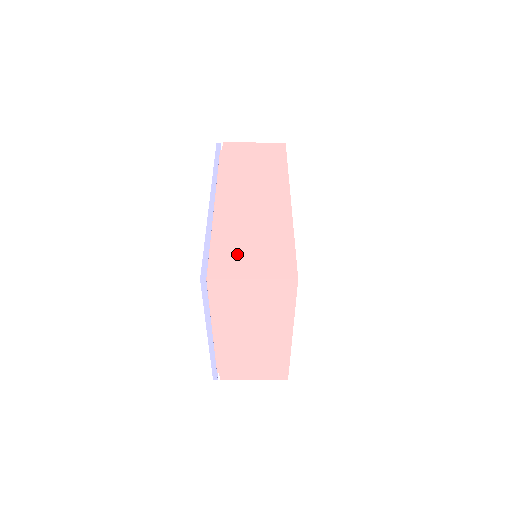
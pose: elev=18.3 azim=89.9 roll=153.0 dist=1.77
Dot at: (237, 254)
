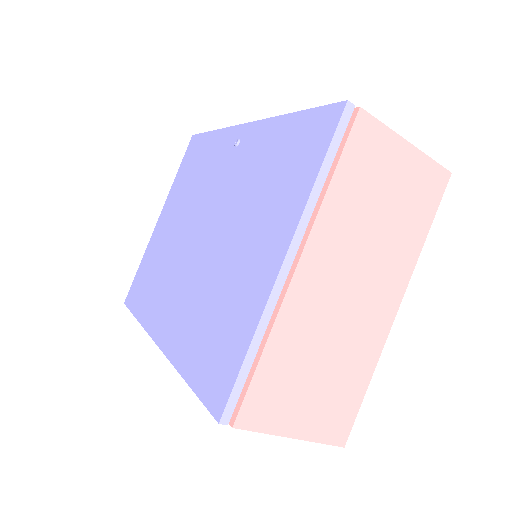
Dot at: occluded
